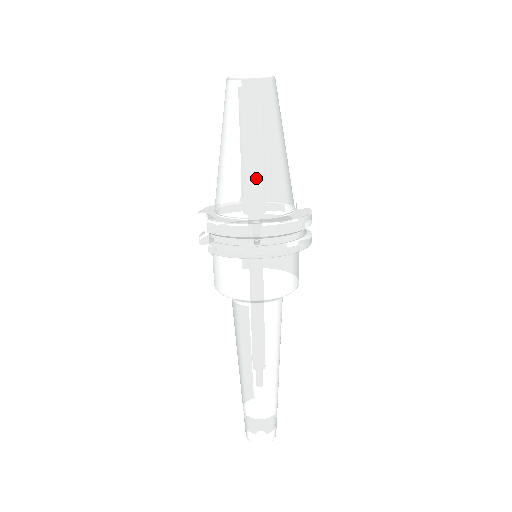
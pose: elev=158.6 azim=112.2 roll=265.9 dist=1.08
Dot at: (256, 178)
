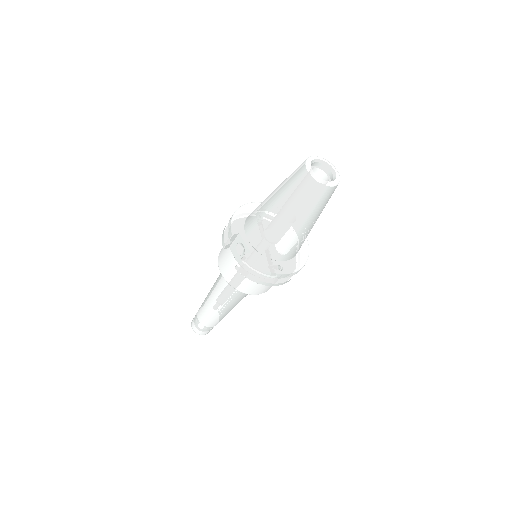
Dot at: (293, 242)
